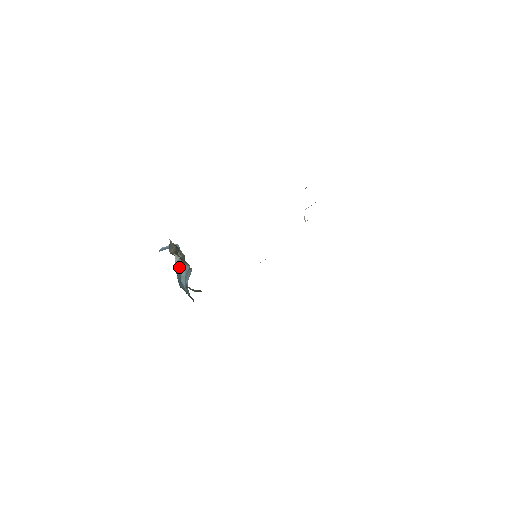
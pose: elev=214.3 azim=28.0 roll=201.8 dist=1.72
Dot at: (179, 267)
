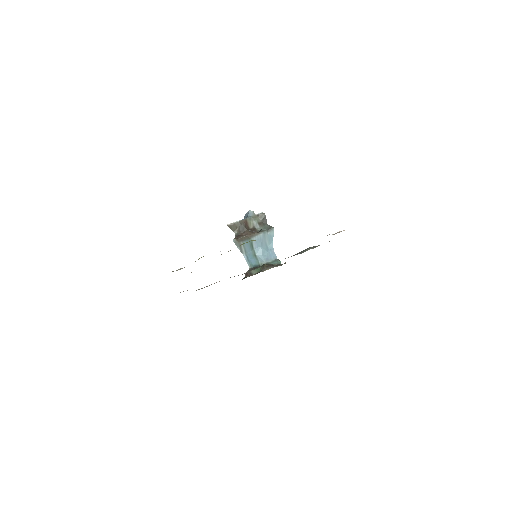
Dot at: (244, 248)
